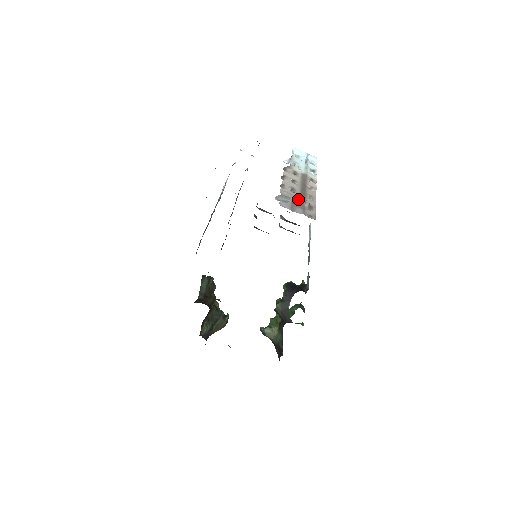
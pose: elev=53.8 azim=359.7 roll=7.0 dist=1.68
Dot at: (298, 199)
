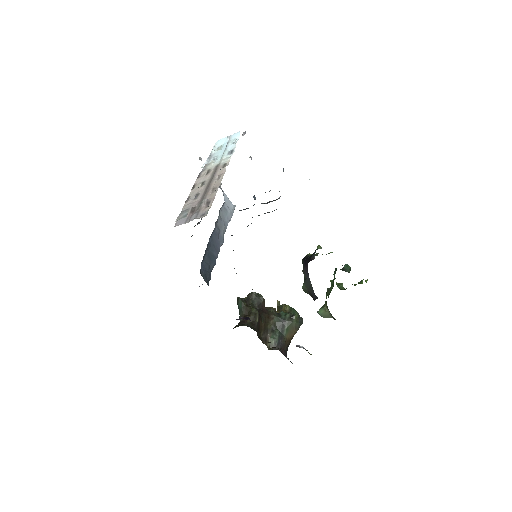
Dot at: (198, 203)
